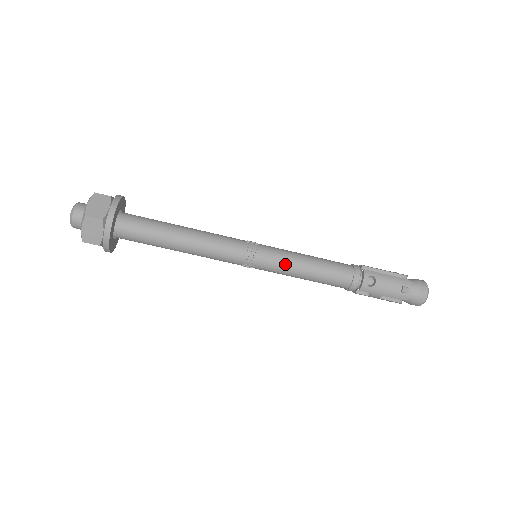
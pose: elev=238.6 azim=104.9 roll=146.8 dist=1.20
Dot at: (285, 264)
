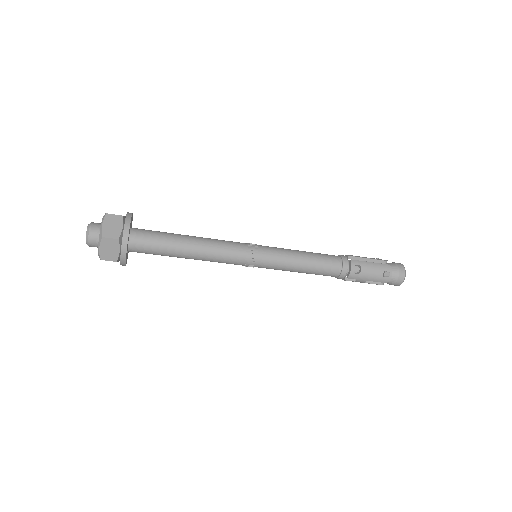
Dot at: (283, 262)
